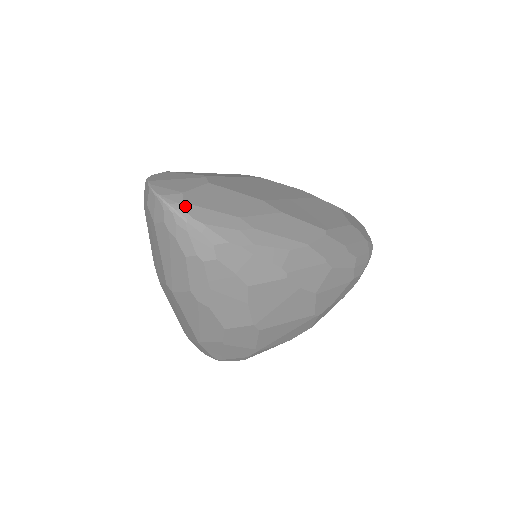
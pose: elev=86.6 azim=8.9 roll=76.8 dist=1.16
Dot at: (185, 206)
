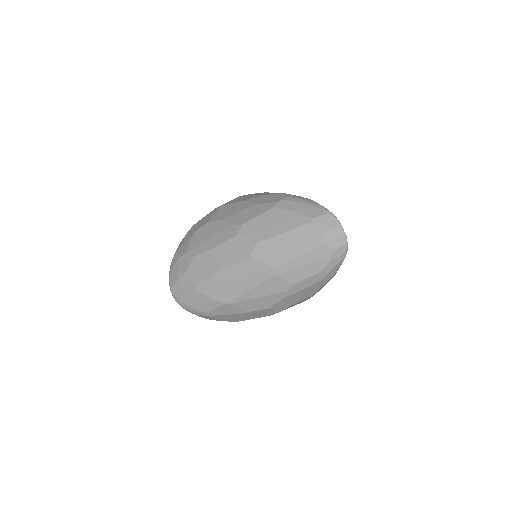
Dot at: occluded
